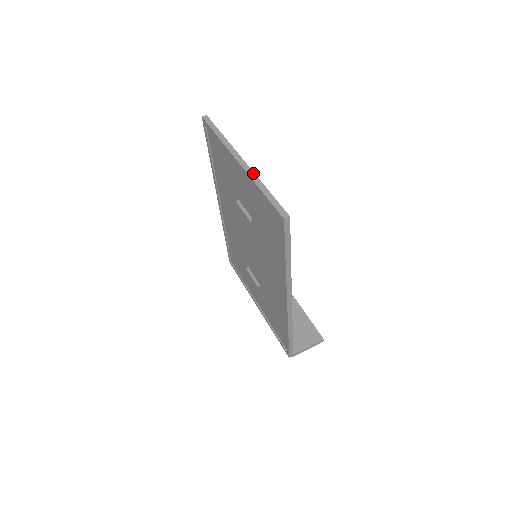
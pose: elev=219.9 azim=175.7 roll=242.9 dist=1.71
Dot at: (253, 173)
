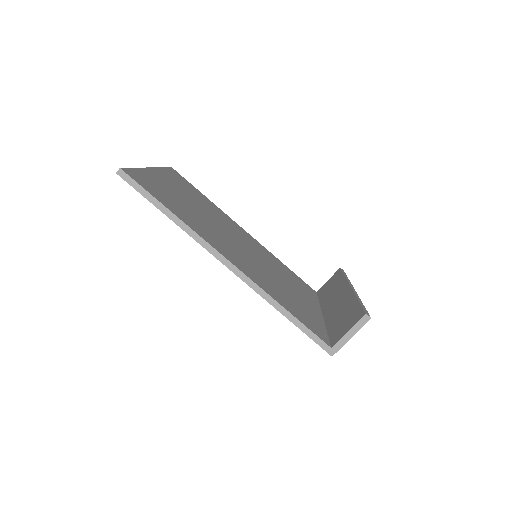
Dot at: (143, 168)
